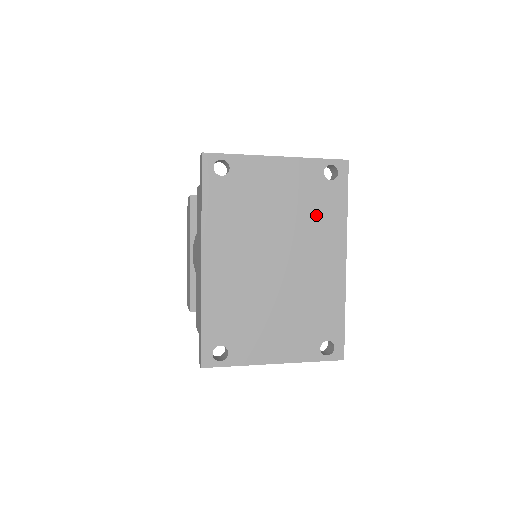
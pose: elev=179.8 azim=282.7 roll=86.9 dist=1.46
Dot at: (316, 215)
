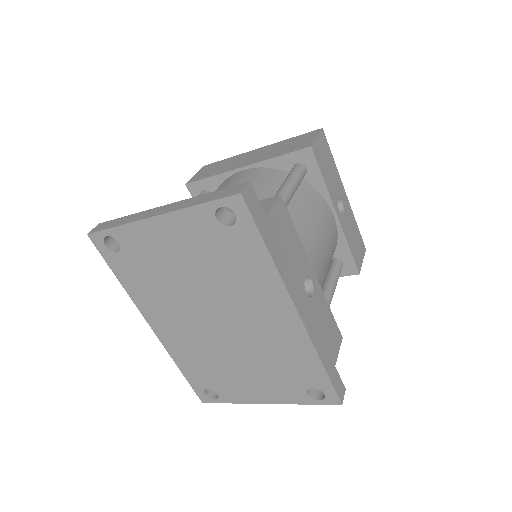
Dot at: (234, 270)
